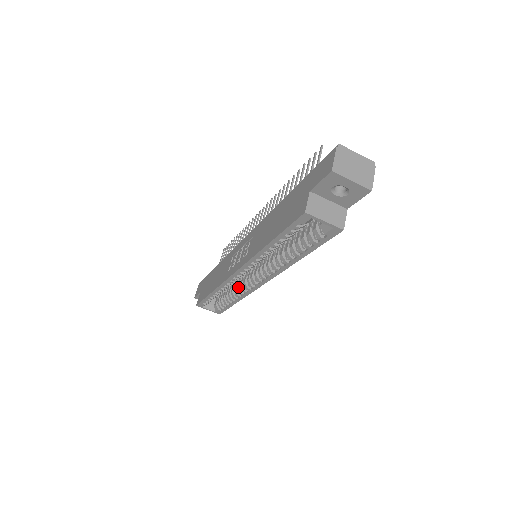
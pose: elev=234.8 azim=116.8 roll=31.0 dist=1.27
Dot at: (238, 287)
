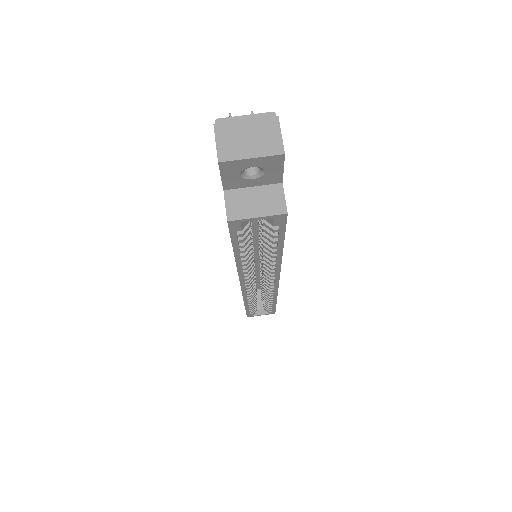
Dot at: occluded
